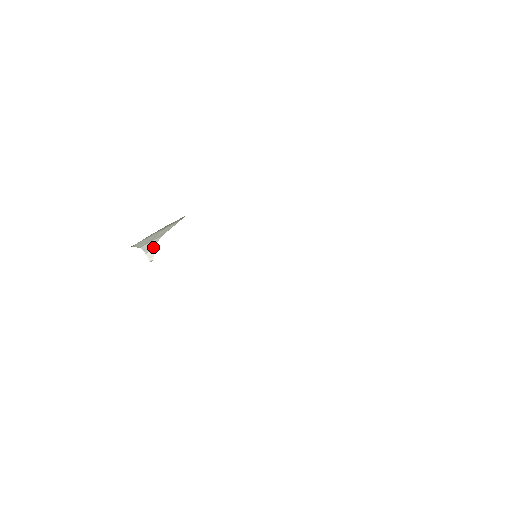
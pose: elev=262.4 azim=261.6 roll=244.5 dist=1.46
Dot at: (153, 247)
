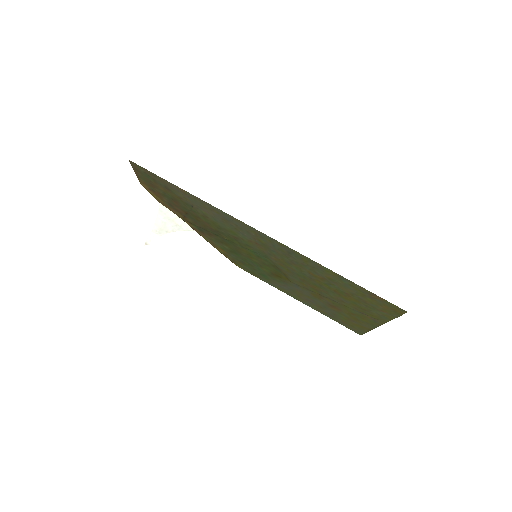
Dot at: (161, 234)
